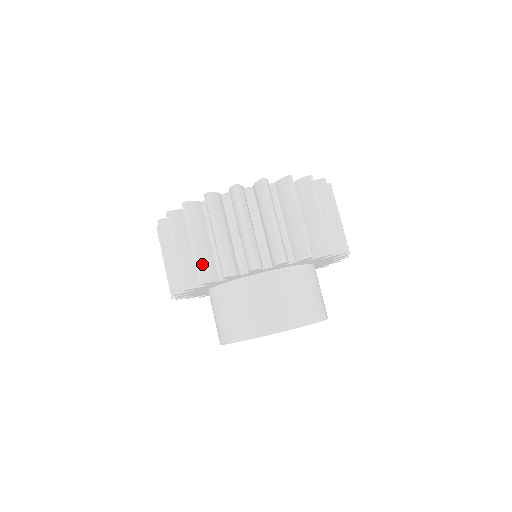
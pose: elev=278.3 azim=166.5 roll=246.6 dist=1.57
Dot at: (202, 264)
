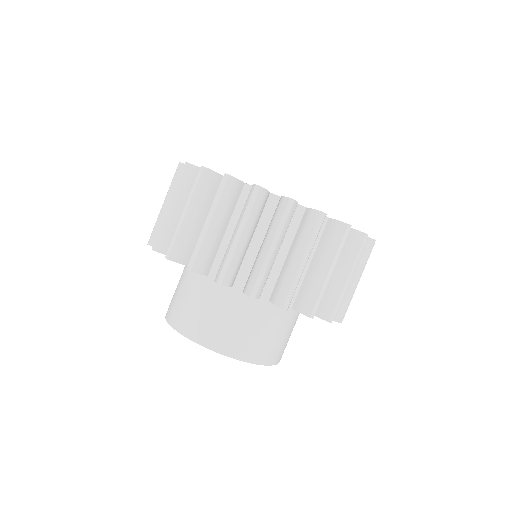
Dot at: (203, 251)
